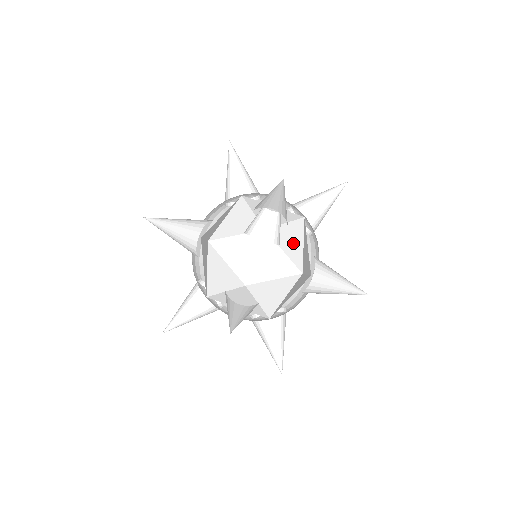
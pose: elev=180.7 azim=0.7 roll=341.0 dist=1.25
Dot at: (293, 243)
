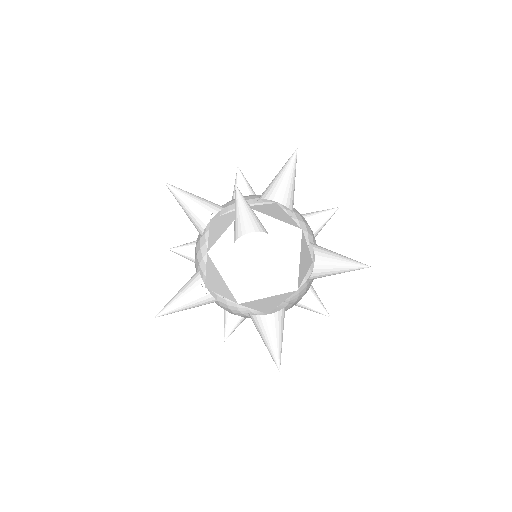
Dot at: (279, 215)
